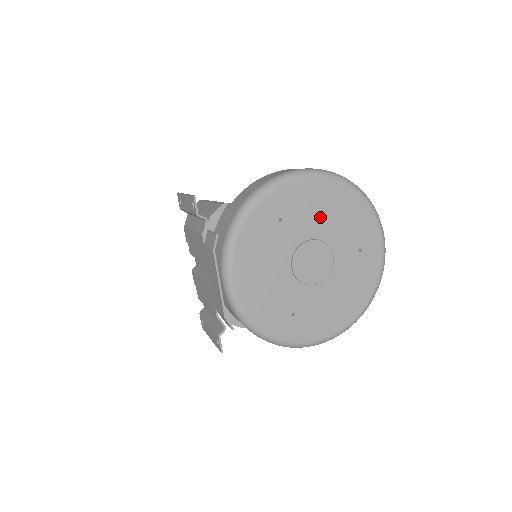
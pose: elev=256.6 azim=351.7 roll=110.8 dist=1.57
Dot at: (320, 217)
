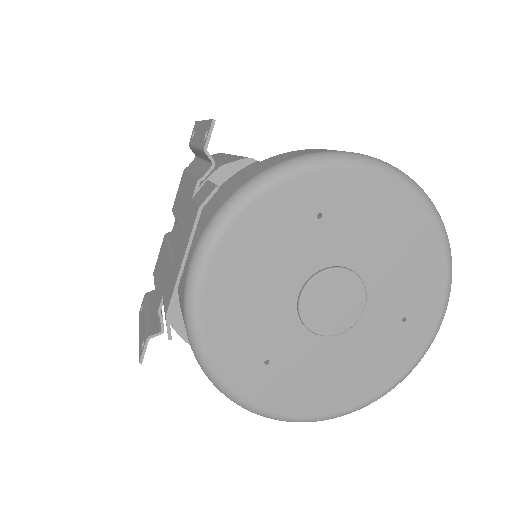
Dot at: (376, 243)
